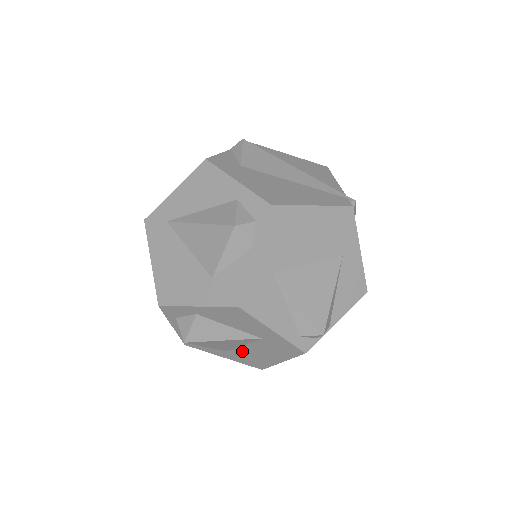
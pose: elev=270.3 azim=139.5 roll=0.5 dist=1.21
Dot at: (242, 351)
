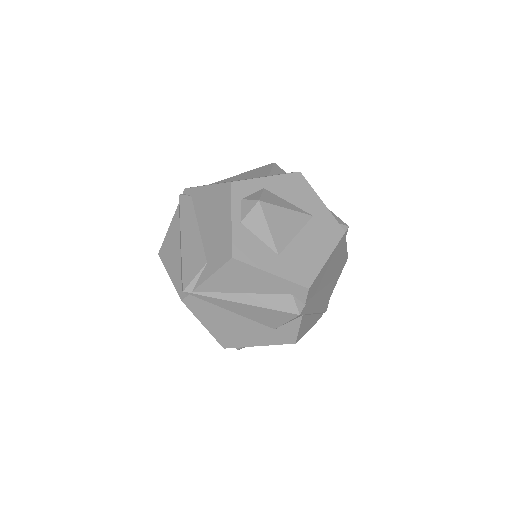
Dot at: (293, 249)
